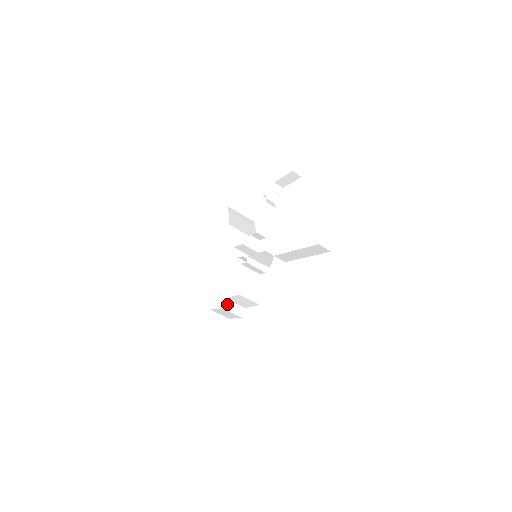
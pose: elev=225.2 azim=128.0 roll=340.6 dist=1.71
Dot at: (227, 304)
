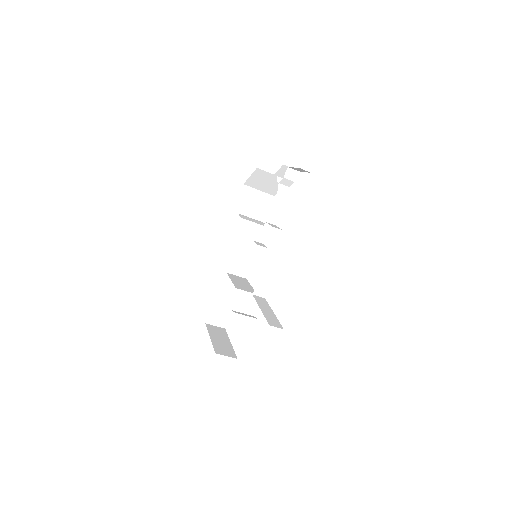
Dot at: (226, 299)
